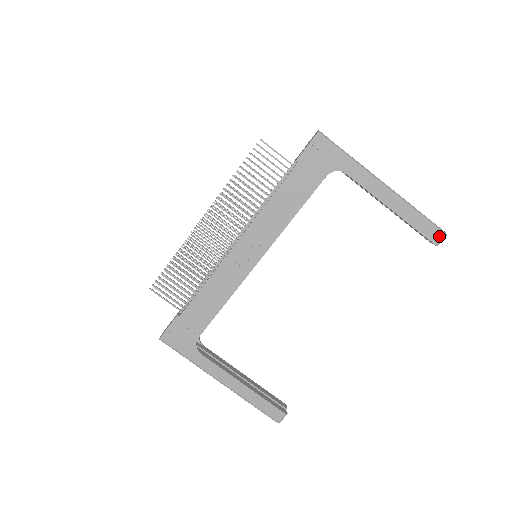
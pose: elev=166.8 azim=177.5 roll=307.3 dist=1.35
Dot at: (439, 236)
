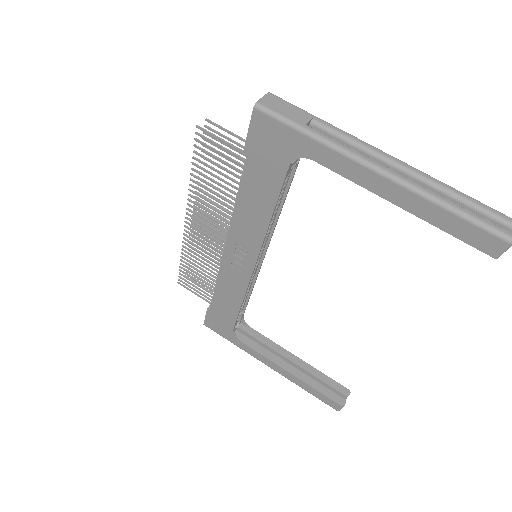
Dot at: (497, 244)
